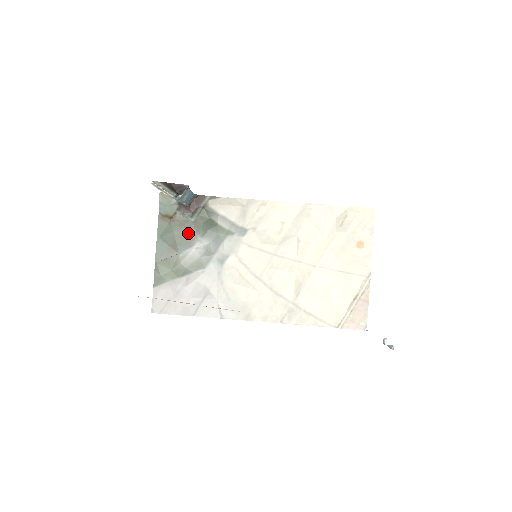
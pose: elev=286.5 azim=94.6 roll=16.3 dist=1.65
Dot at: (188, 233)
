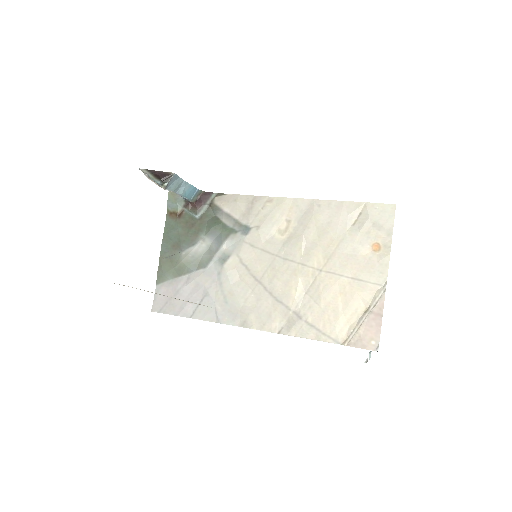
Dot at: (192, 230)
